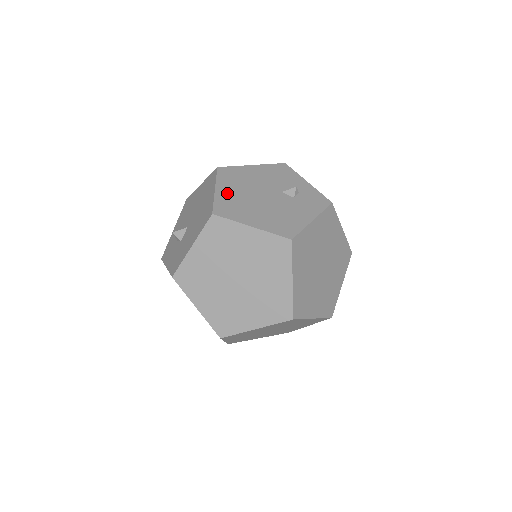
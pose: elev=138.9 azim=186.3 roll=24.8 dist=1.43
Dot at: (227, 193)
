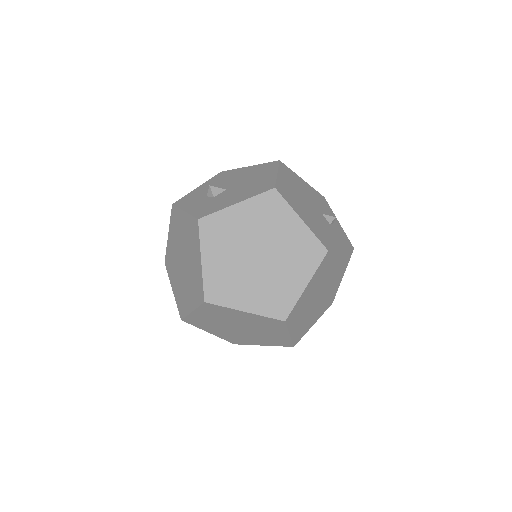
Dot at: (286, 183)
